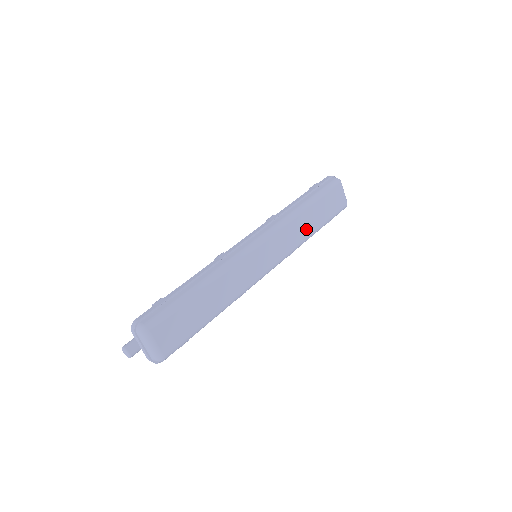
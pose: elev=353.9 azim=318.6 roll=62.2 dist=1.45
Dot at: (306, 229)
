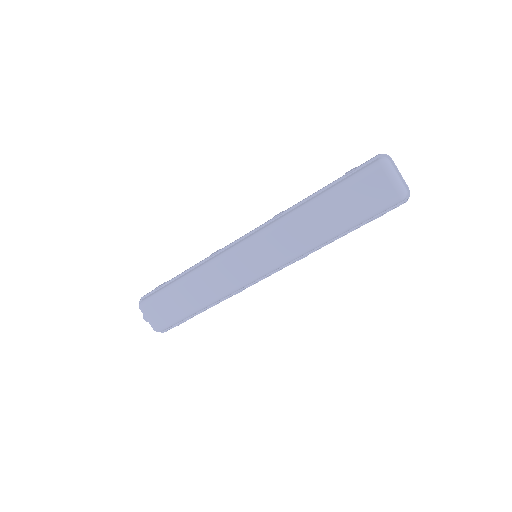
Dot at: (315, 231)
